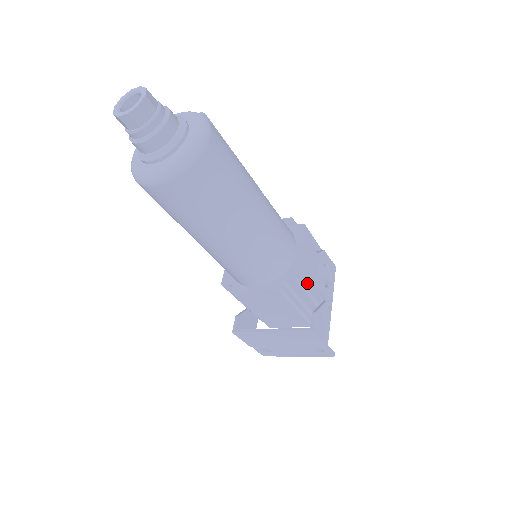
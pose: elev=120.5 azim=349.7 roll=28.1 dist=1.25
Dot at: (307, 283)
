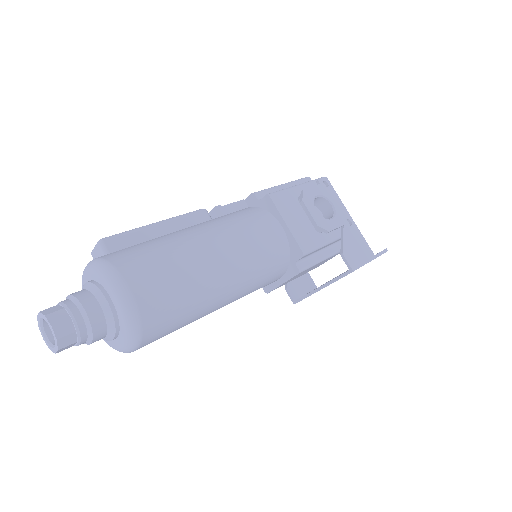
Dot at: (315, 240)
